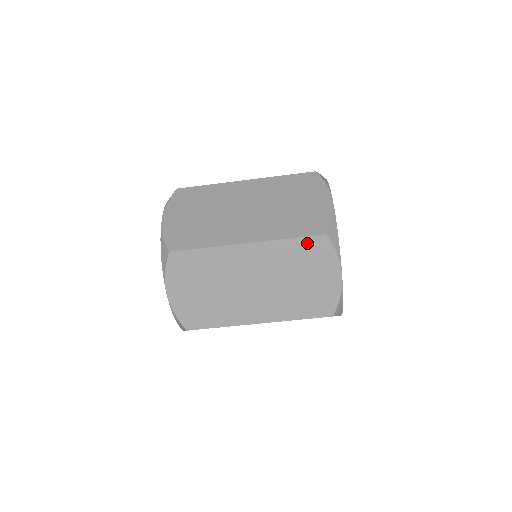
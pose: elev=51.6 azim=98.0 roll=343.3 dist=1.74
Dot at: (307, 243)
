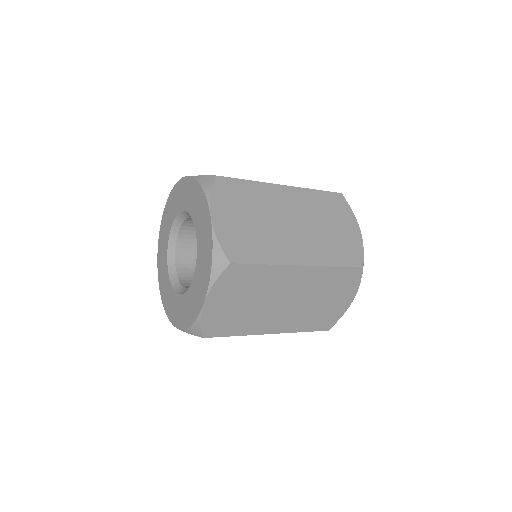
Dot at: (346, 272)
